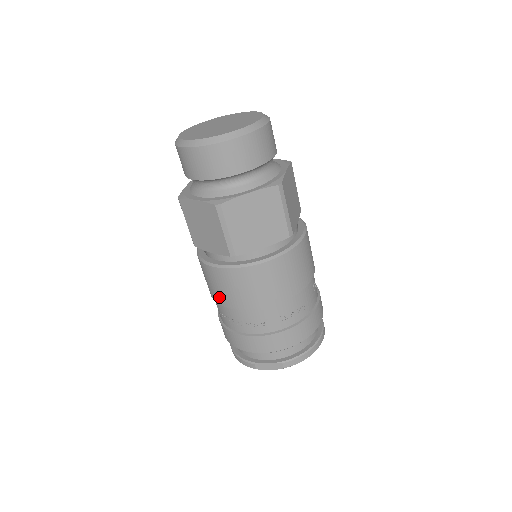
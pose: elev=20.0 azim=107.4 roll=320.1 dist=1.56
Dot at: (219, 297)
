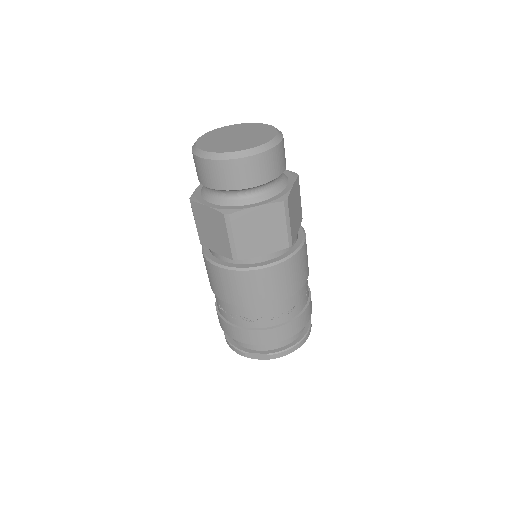
Dot at: (218, 292)
